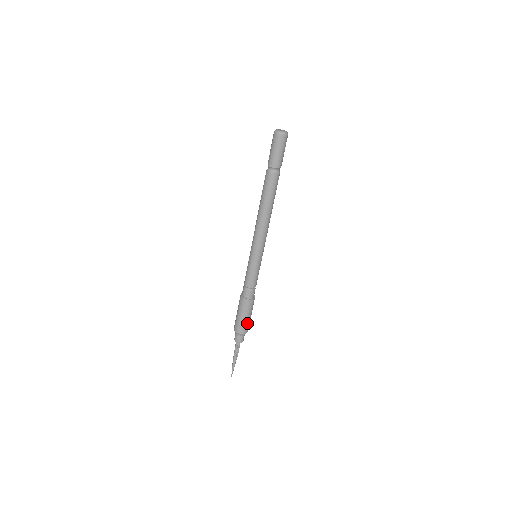
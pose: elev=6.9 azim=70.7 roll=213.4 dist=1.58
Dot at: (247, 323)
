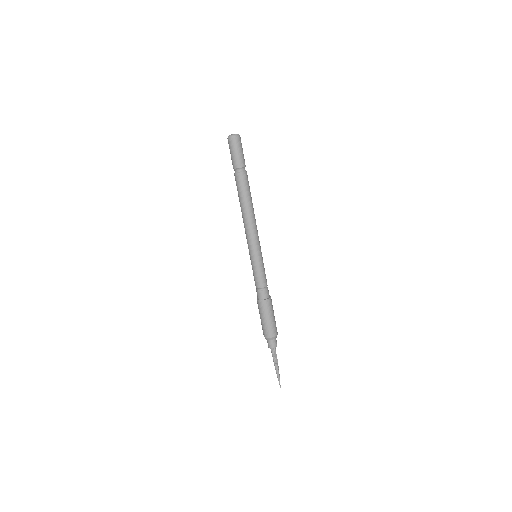
Dot at: (274, 324)
